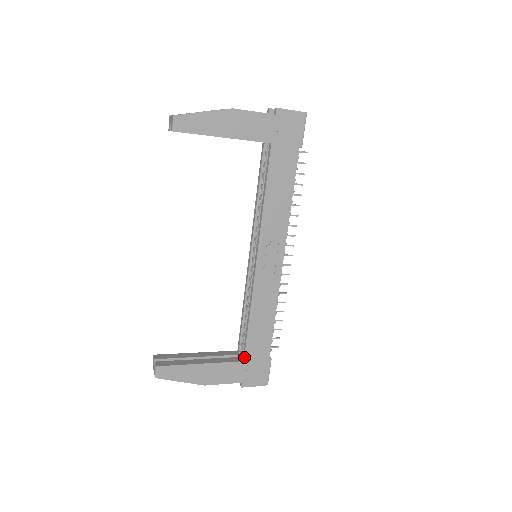
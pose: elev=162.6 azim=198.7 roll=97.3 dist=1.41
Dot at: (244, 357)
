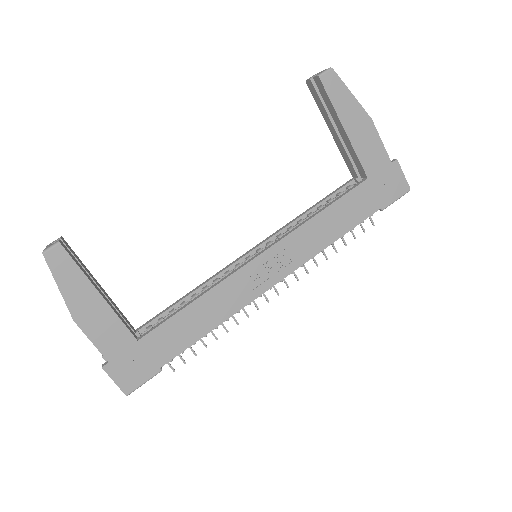
Dot at: (143, 336)
